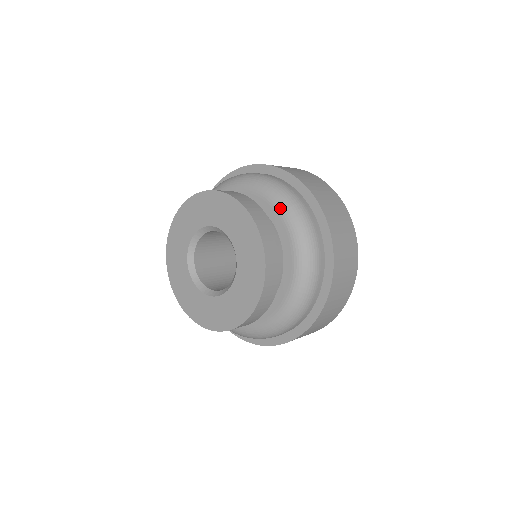
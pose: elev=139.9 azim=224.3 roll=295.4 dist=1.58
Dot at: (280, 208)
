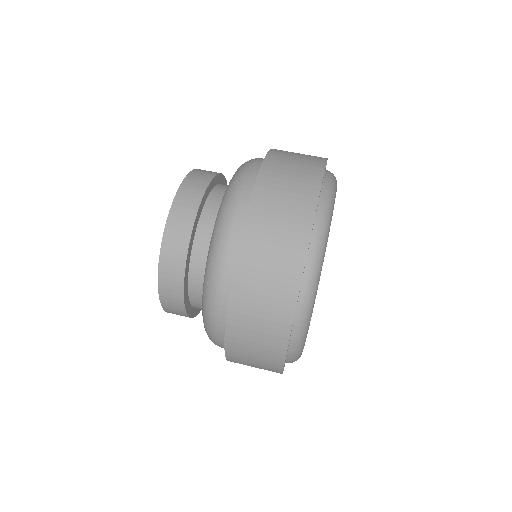
Dot at: occluded
